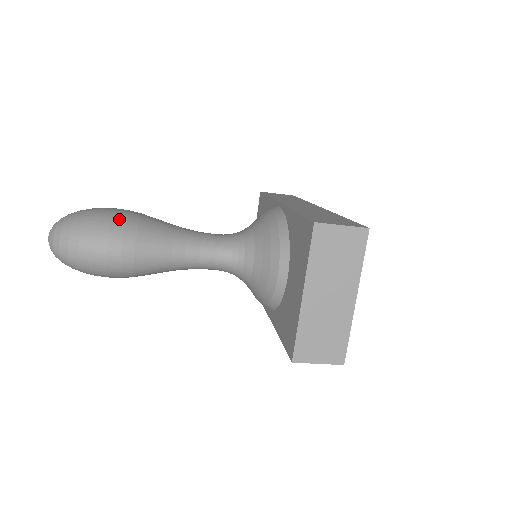
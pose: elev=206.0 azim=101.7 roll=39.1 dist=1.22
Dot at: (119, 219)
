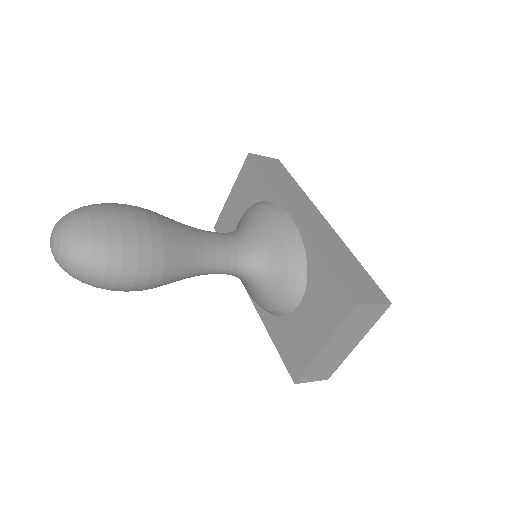
Dot at: (145, 241)
